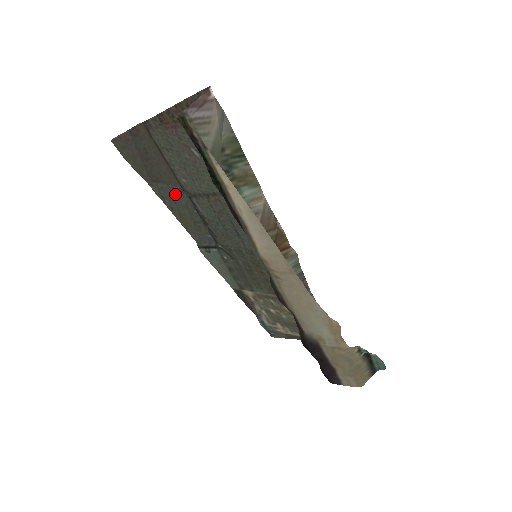
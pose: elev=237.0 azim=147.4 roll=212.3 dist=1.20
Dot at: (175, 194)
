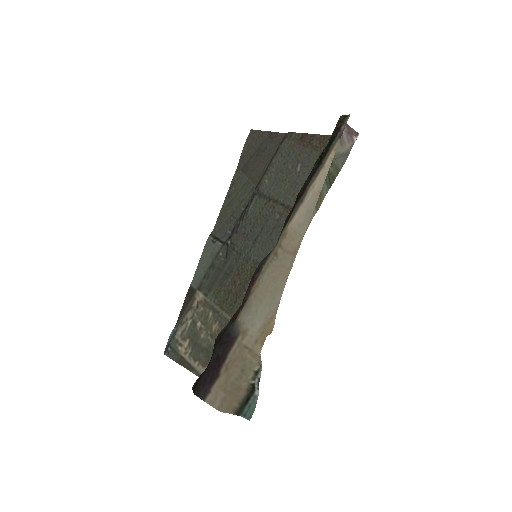
Dot at: (245, 188)
